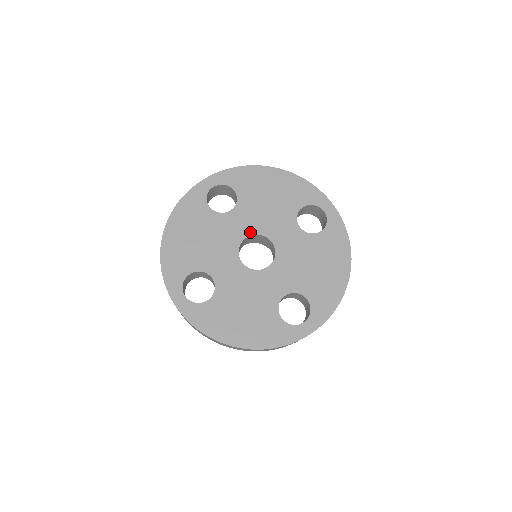
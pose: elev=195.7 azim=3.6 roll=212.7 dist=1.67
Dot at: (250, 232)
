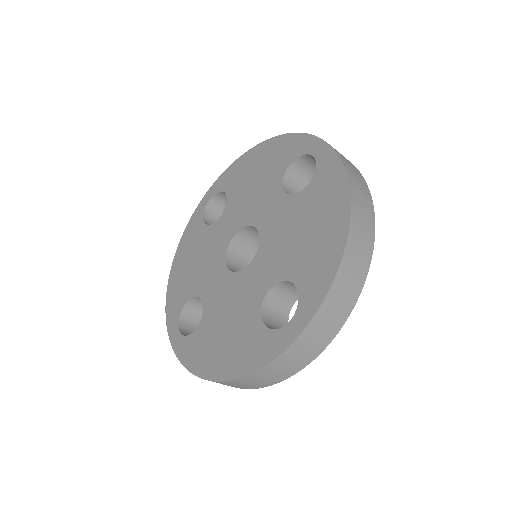
Dot at: (236, 229)
